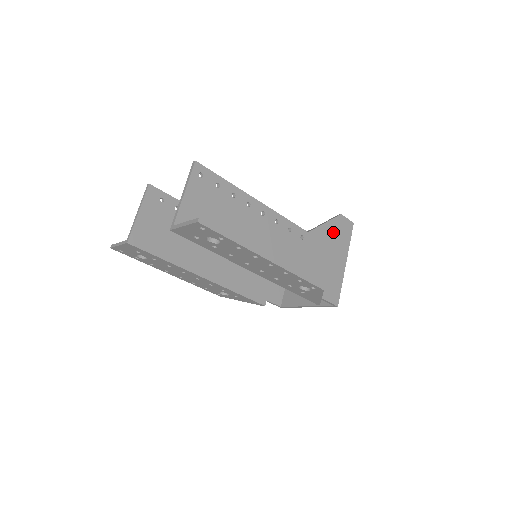
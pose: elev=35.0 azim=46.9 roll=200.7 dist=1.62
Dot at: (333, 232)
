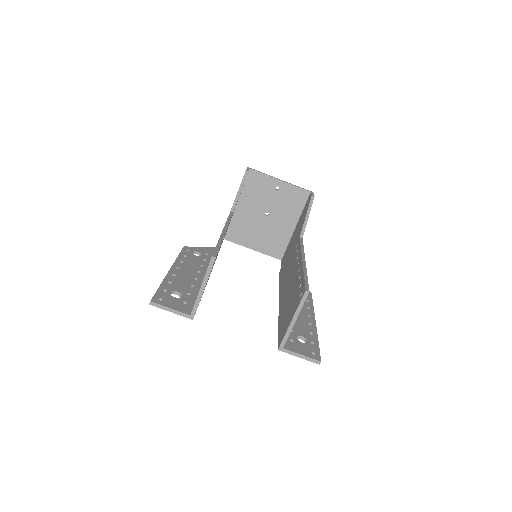
Dot at: occluded
